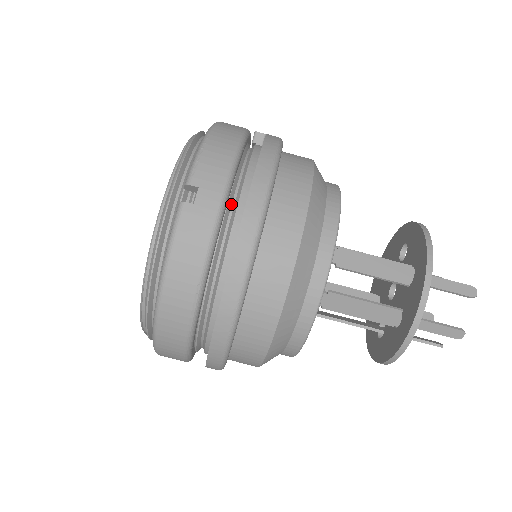
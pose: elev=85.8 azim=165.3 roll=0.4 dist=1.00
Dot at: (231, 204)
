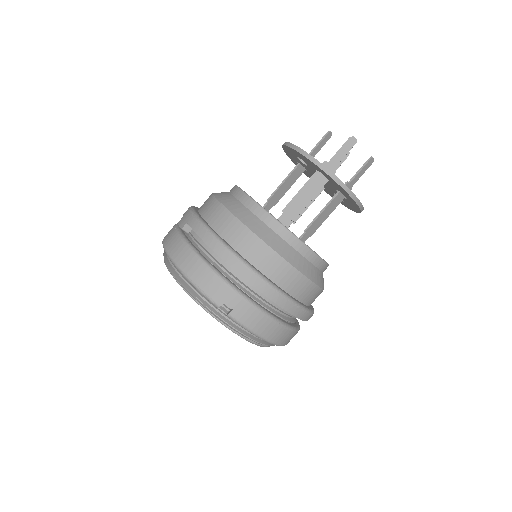
Dot at: (237, 283)
